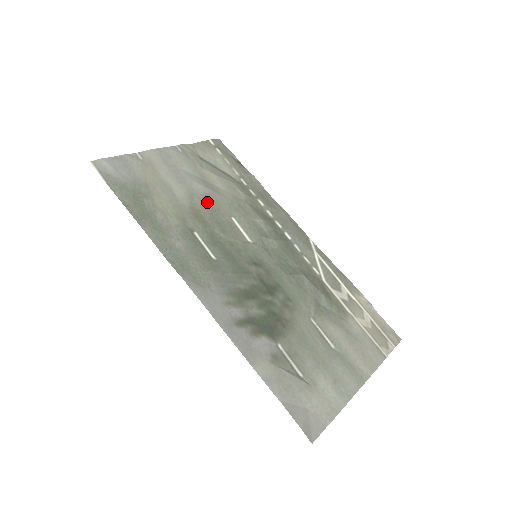
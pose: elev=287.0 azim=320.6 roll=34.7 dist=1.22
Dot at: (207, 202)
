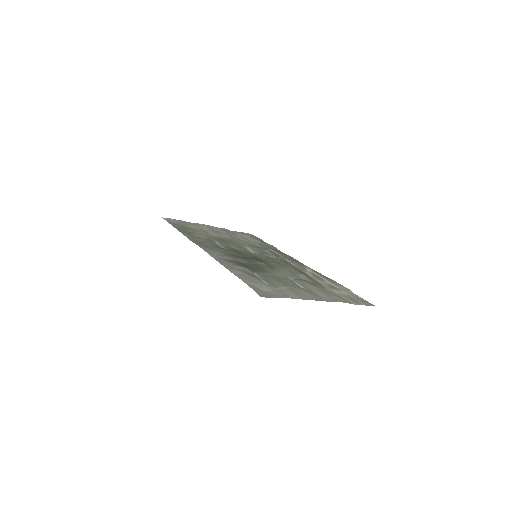
Dot at: (230, 239)
